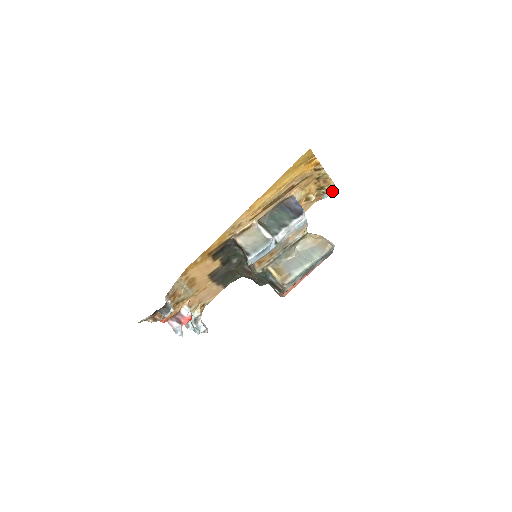
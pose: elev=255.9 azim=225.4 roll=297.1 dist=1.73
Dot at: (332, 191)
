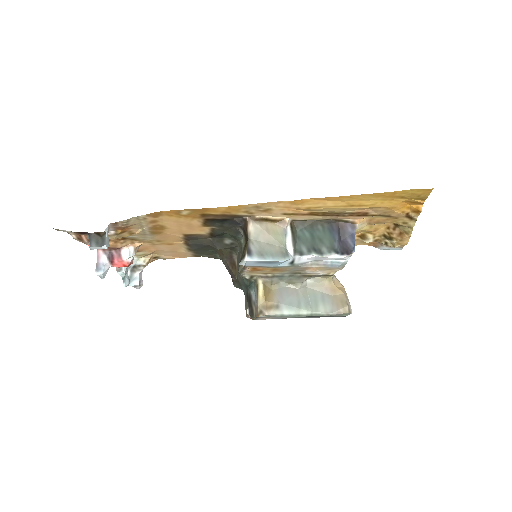
Dot at: (395, 248)
